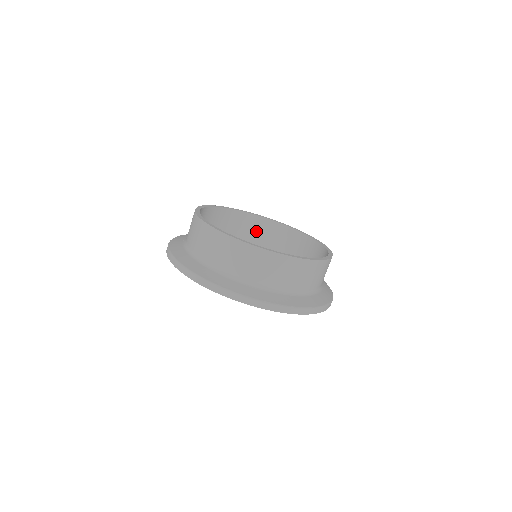
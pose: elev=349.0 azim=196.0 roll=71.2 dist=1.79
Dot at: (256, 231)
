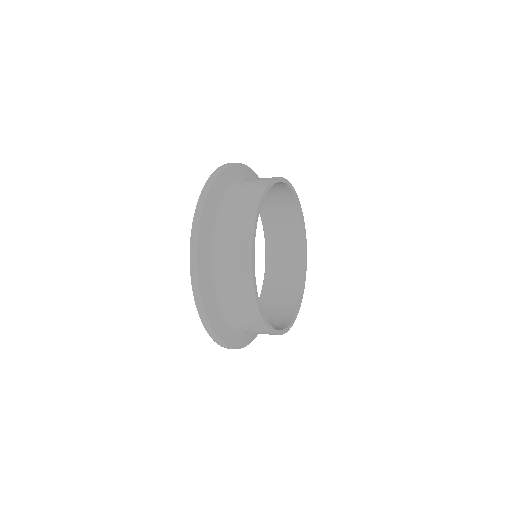
Dot at: (281, 202)
